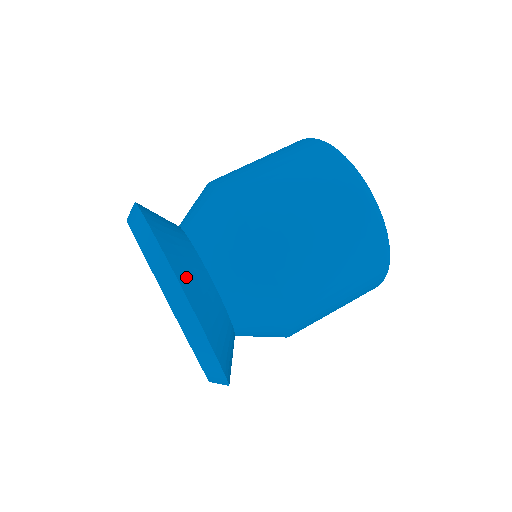
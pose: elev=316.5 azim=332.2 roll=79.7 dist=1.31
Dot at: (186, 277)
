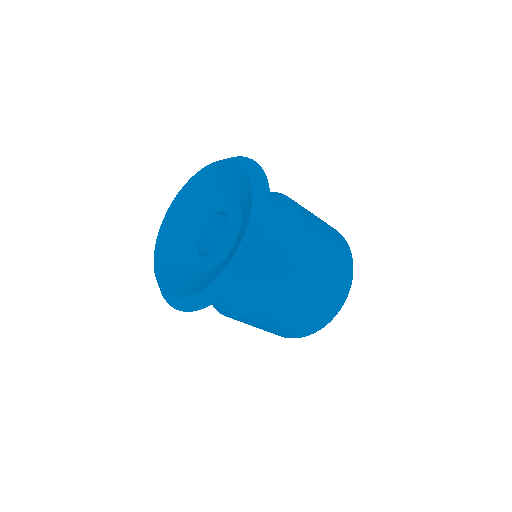
Dot at: occluded
